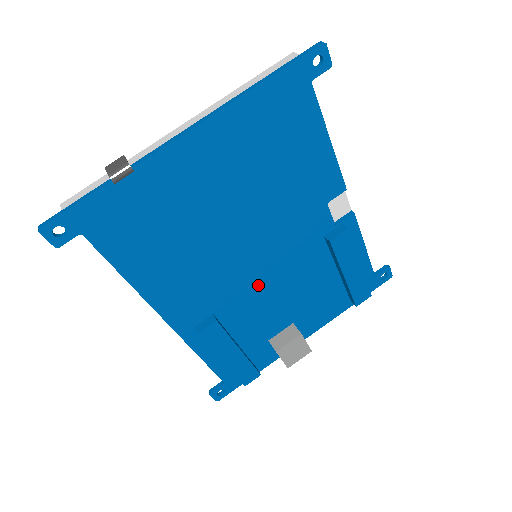
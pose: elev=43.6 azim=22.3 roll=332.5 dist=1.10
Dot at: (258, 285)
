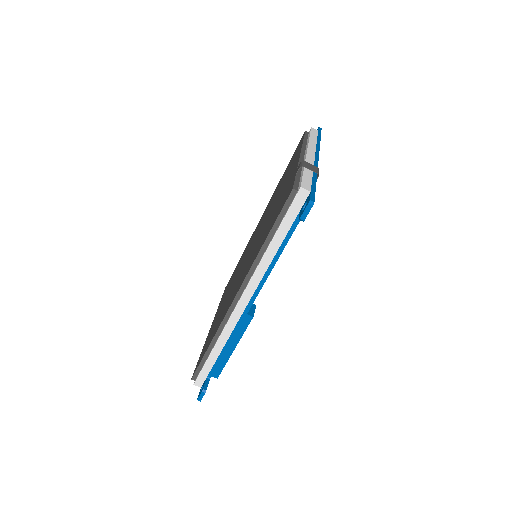
Dot at: occluded
